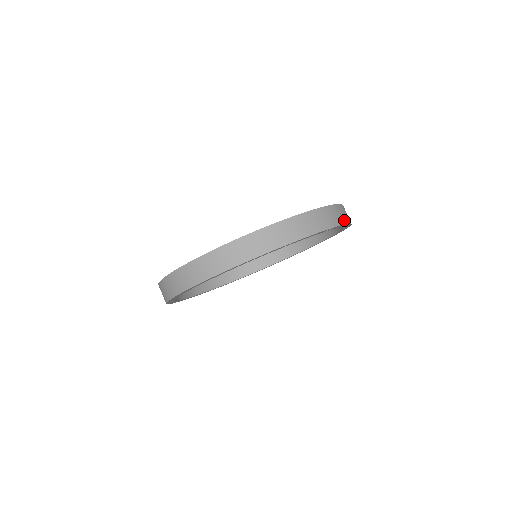
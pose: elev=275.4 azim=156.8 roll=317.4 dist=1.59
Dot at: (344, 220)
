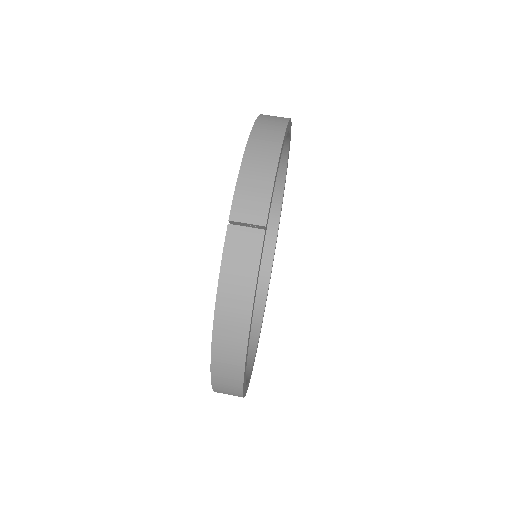
Dot at: (267, 181)
